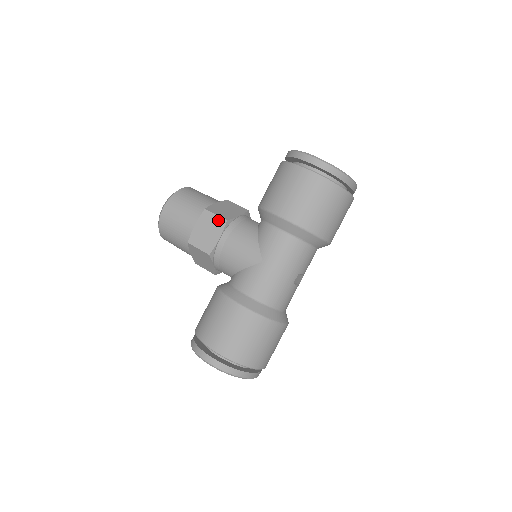
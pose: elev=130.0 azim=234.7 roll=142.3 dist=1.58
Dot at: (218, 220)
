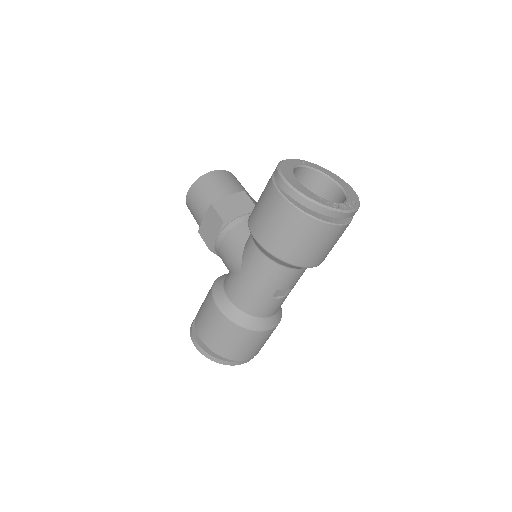
Dot at: (218, 219)
